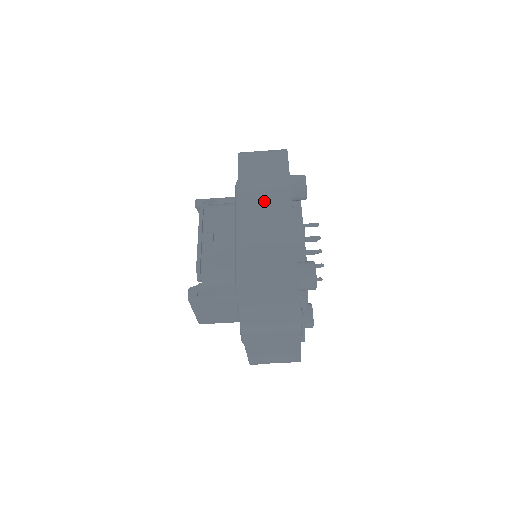
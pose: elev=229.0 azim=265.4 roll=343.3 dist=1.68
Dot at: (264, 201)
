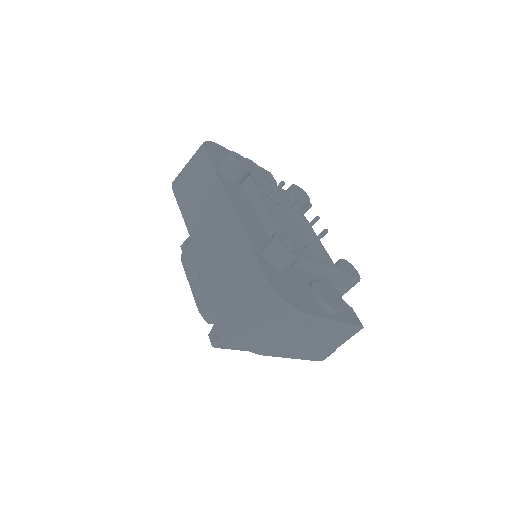
Dot at: (204, 212)
